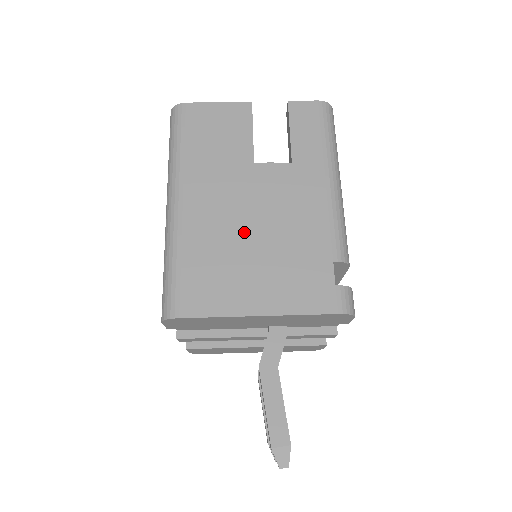
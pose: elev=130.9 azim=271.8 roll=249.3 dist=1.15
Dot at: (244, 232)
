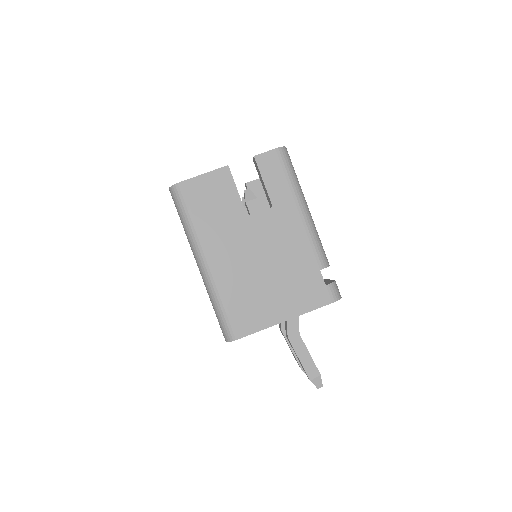
Dot at: (258, 269)
